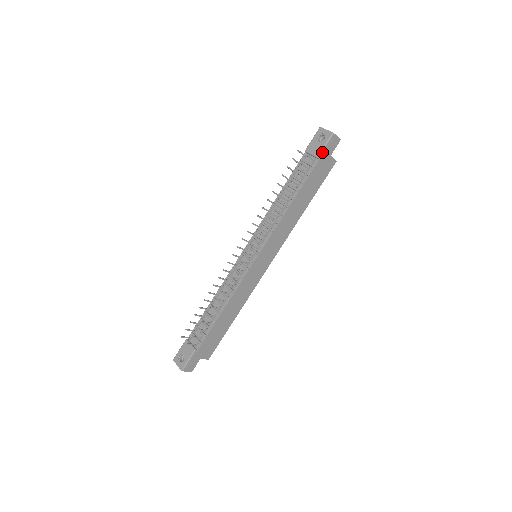
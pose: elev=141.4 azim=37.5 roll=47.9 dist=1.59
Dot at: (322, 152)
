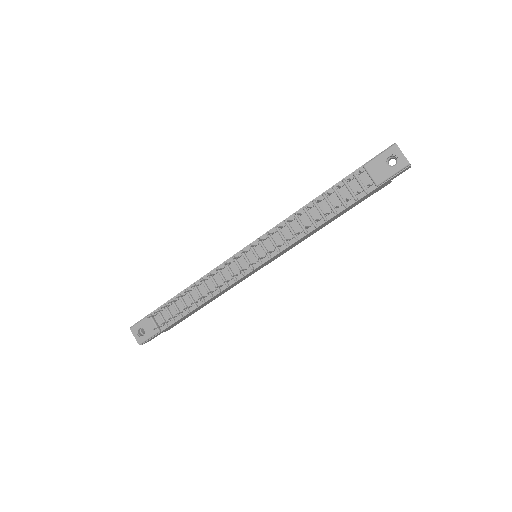
Dot at: (385, 181)
